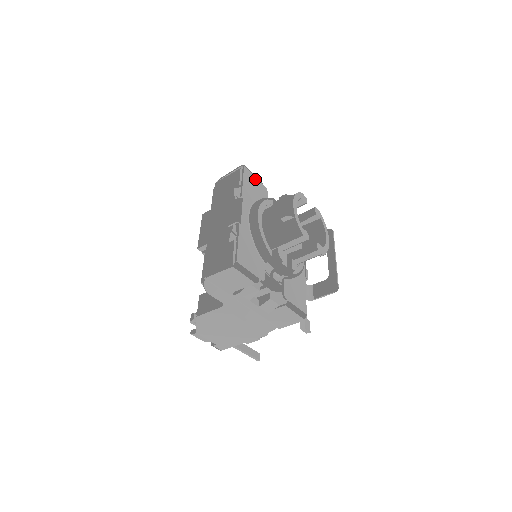
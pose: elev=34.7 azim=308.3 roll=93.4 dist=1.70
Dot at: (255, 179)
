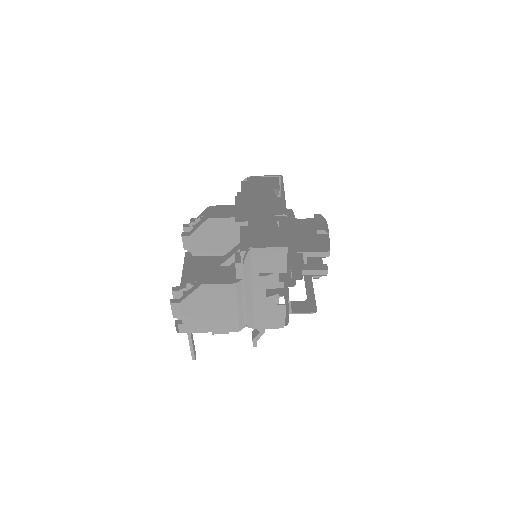
Dot at: occluded
